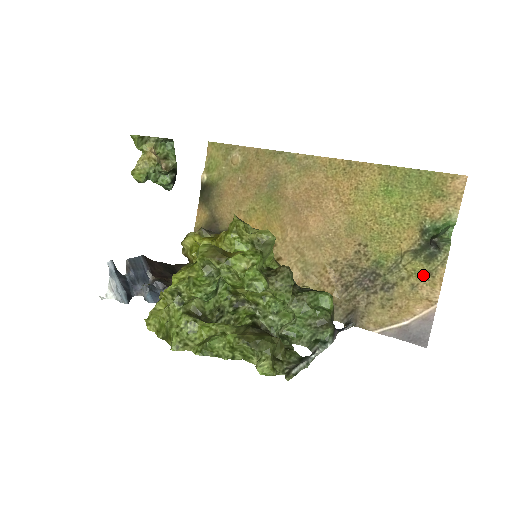
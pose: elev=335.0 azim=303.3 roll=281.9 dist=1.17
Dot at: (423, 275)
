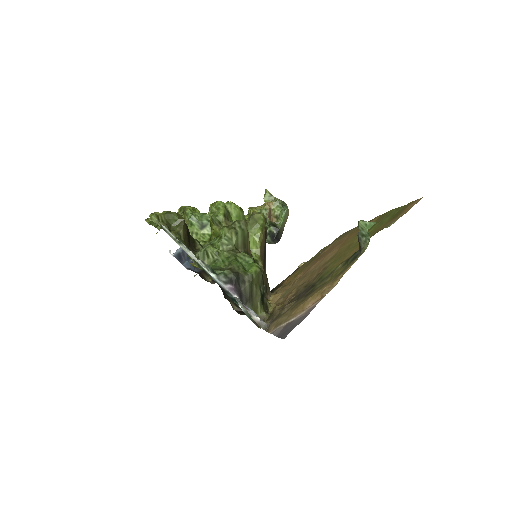
Dot at: (336, 276)
